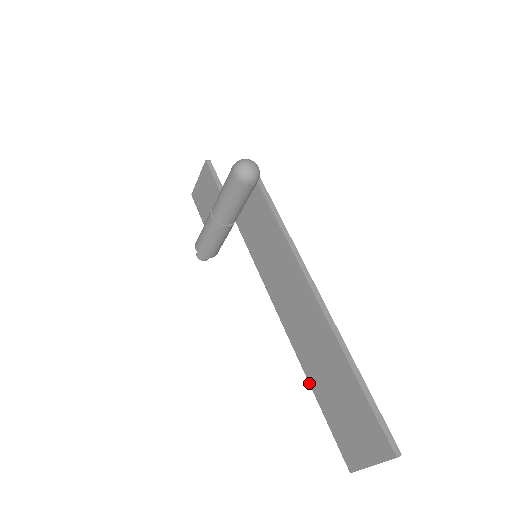
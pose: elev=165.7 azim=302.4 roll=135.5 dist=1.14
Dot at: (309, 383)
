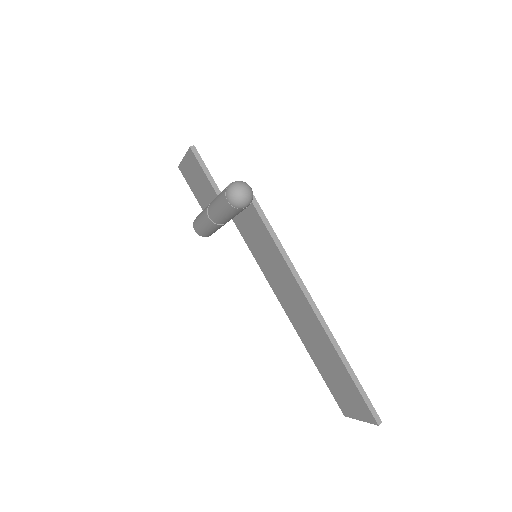
Dot at: (311, 357)
